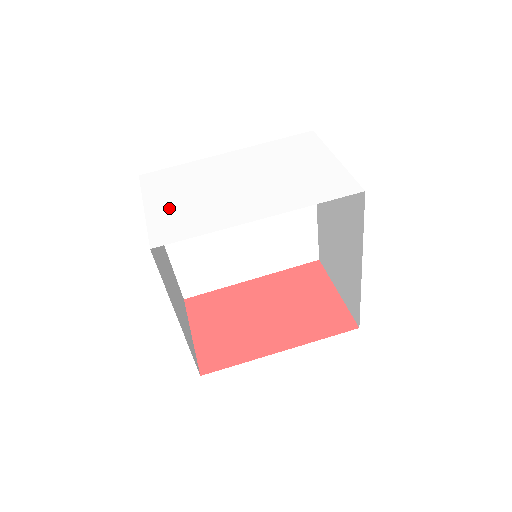
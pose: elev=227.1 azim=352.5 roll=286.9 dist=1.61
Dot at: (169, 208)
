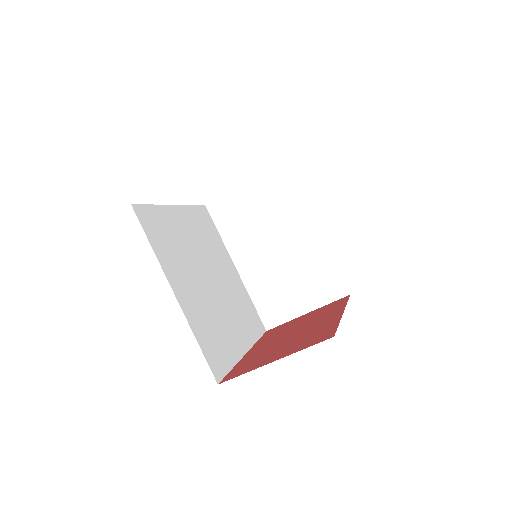
Dot at: occluded
